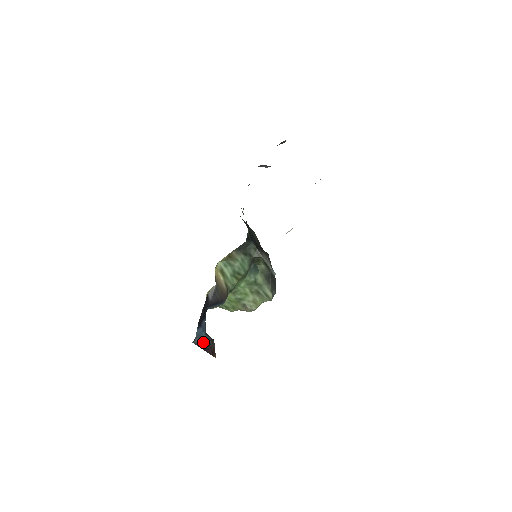
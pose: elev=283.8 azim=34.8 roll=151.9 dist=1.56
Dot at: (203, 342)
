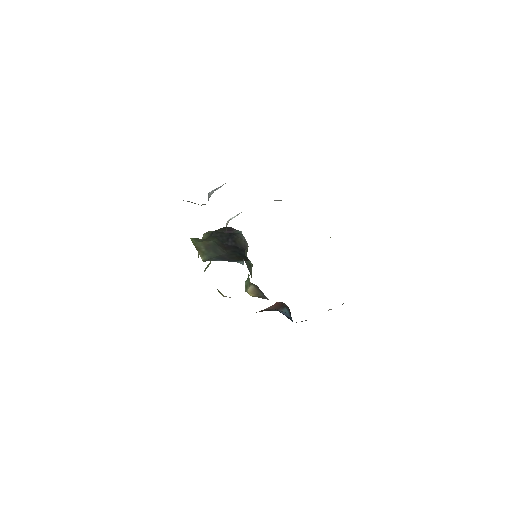
Dot at: (290, 315)
